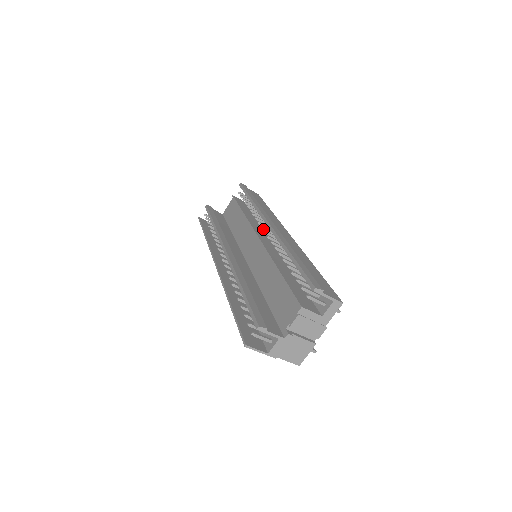
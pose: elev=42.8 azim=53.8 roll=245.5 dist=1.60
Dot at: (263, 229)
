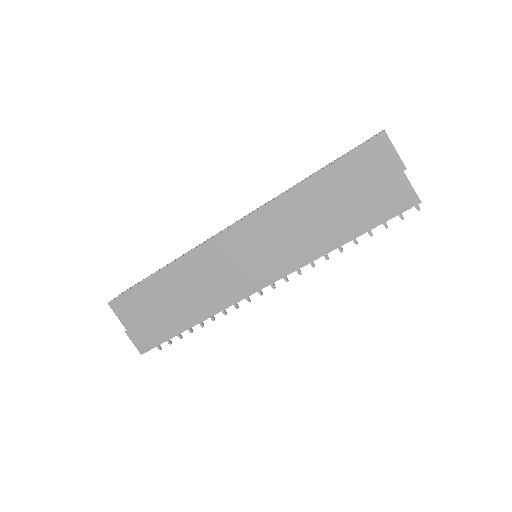
Dot at: occluded
